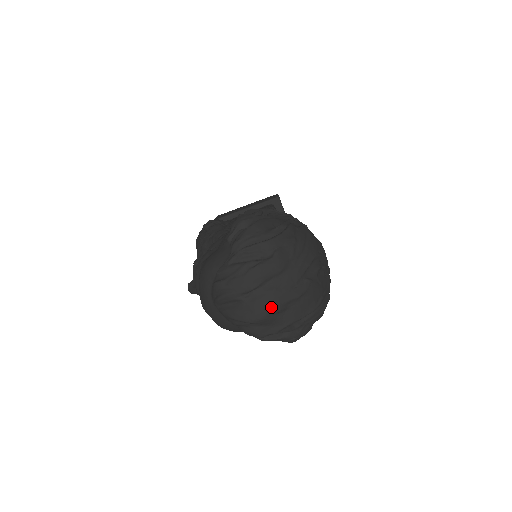
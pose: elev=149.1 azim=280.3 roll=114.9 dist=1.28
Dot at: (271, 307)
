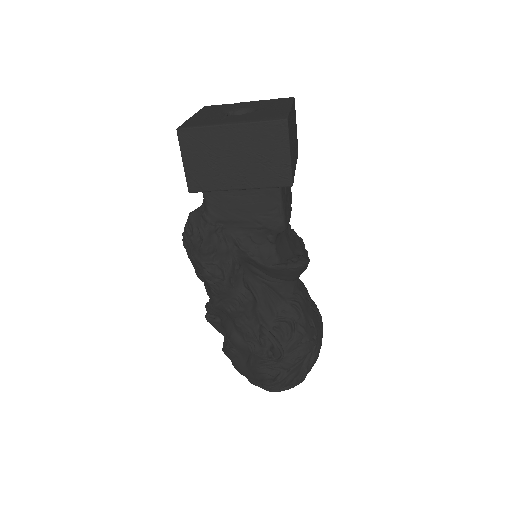
Dot at: occluded
